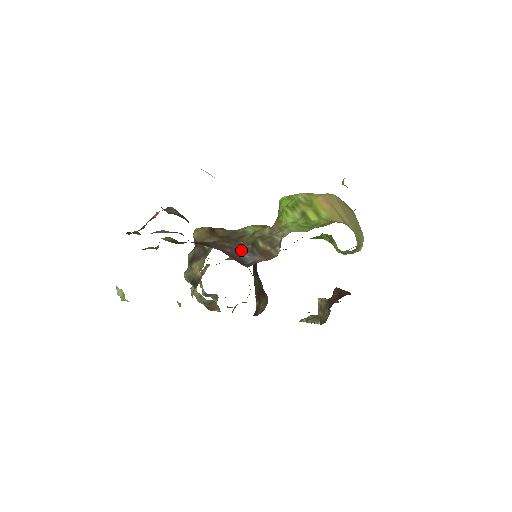
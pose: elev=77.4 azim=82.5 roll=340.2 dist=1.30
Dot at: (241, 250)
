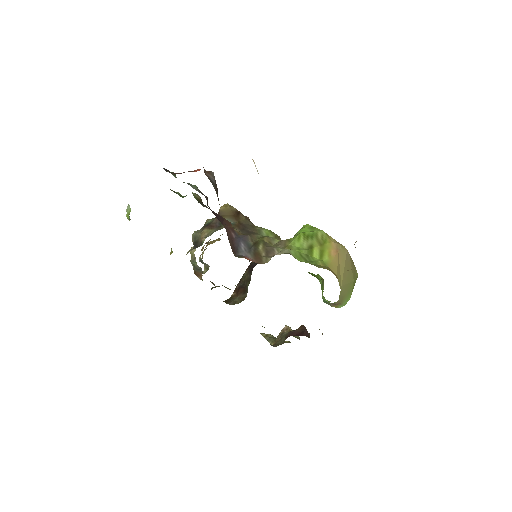
Dot at: (243, 242)
